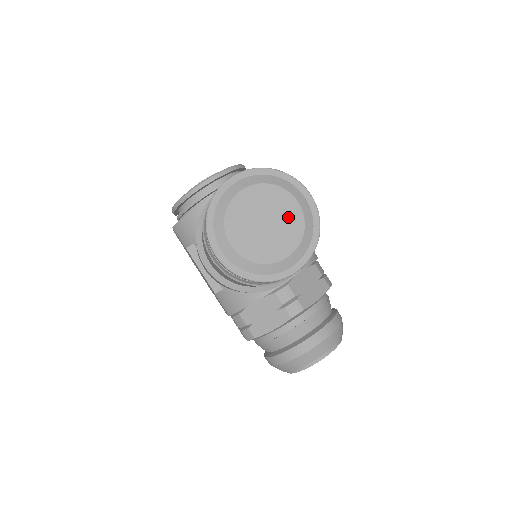
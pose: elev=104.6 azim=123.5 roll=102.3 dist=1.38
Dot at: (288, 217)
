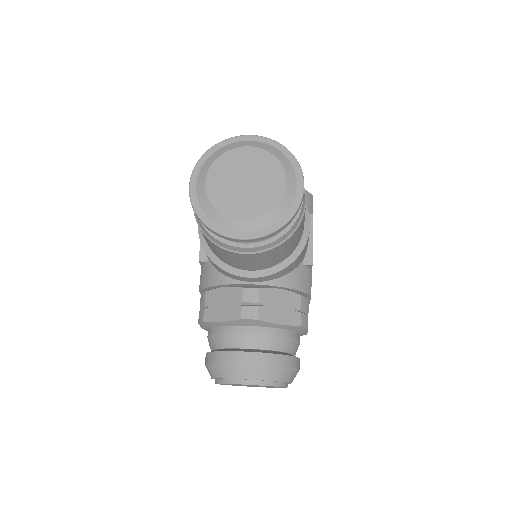
Dot at: (269, 189)
